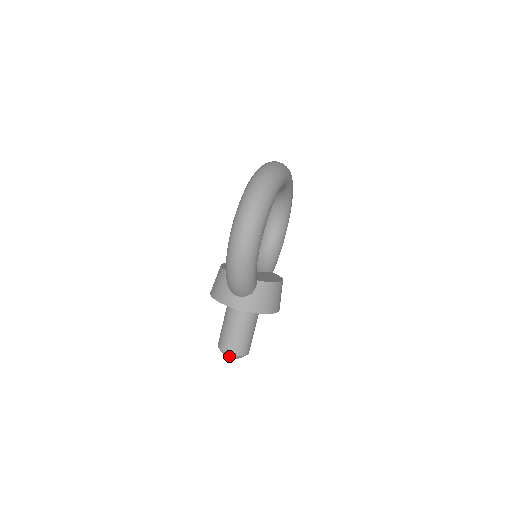
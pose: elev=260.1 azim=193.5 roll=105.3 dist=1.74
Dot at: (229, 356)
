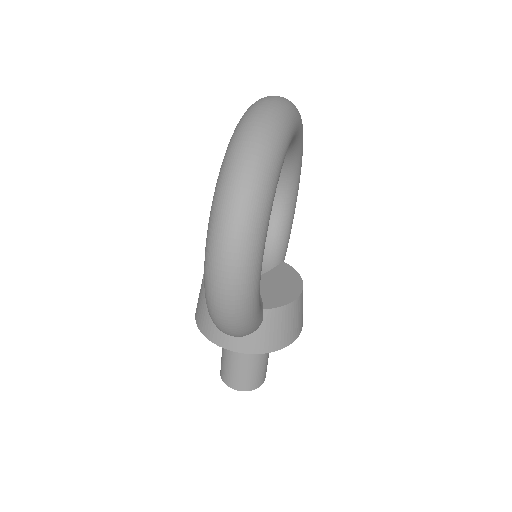
Dot at: occluded
